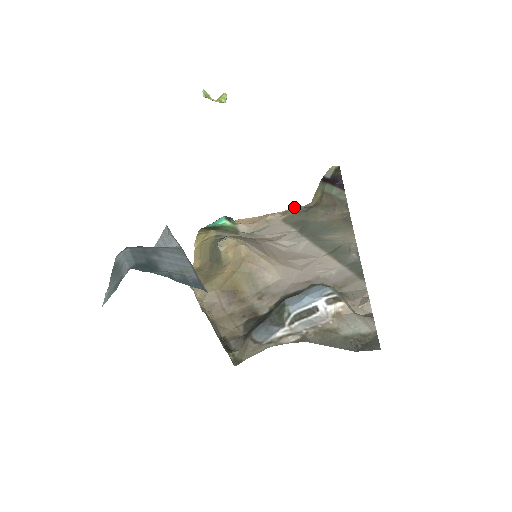
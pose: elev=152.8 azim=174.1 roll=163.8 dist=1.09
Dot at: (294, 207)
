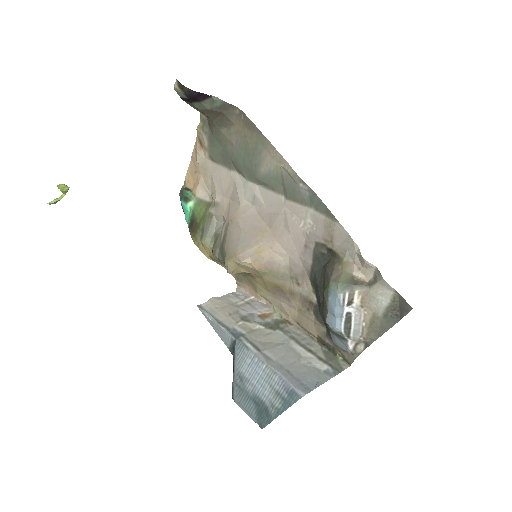
Dot at: (198, 132)
